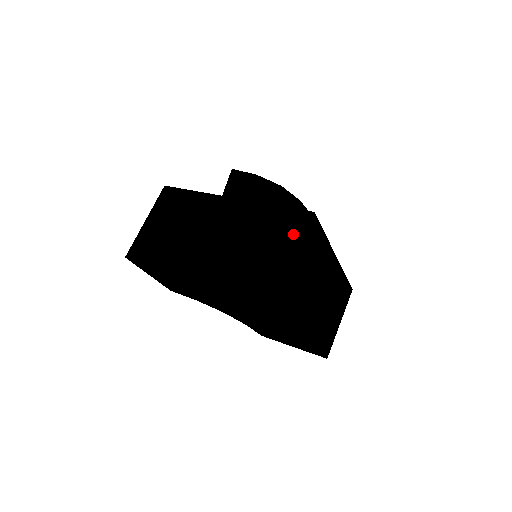
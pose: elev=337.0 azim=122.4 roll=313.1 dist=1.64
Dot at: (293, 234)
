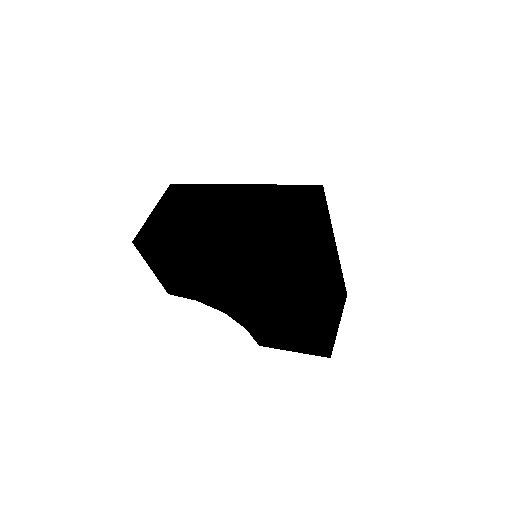
Dot at: (305, 202)
